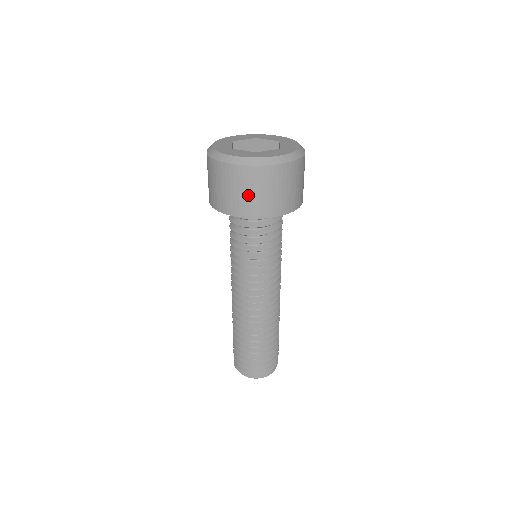
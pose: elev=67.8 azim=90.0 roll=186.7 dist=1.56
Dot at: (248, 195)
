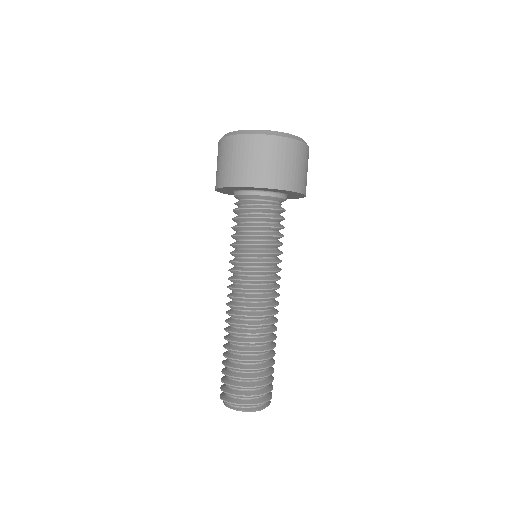
Dot at: (257, 163)
